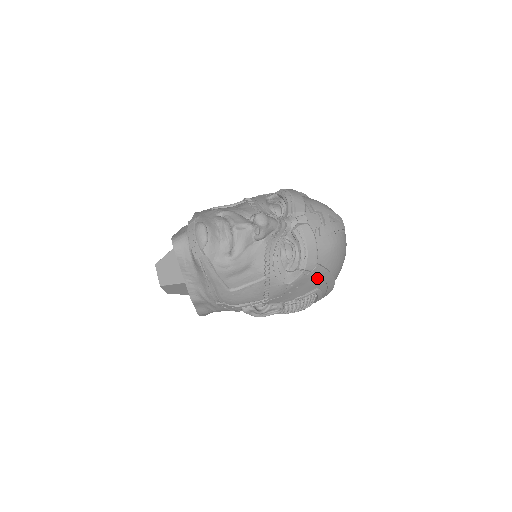
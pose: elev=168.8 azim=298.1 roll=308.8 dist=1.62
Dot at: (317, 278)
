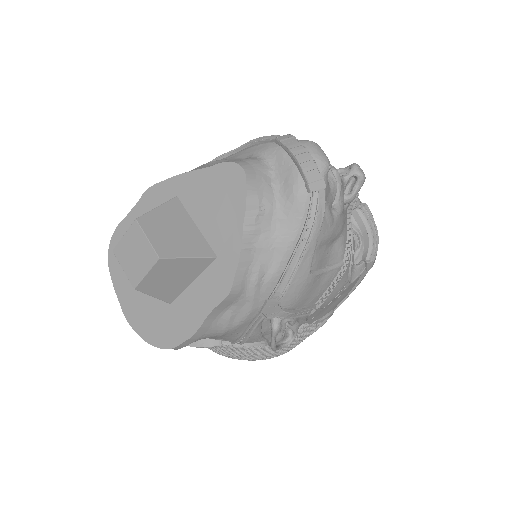
Dot at: (350, 289)
